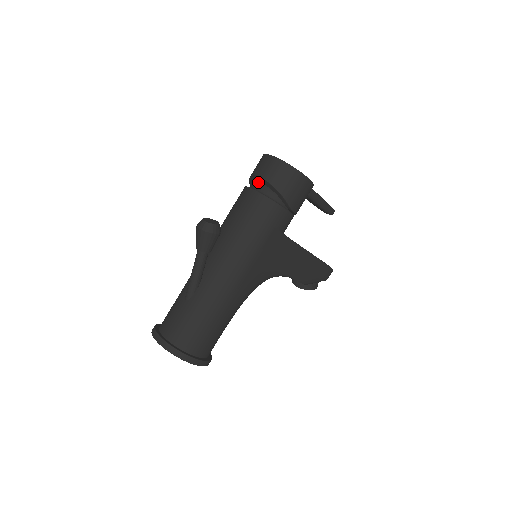
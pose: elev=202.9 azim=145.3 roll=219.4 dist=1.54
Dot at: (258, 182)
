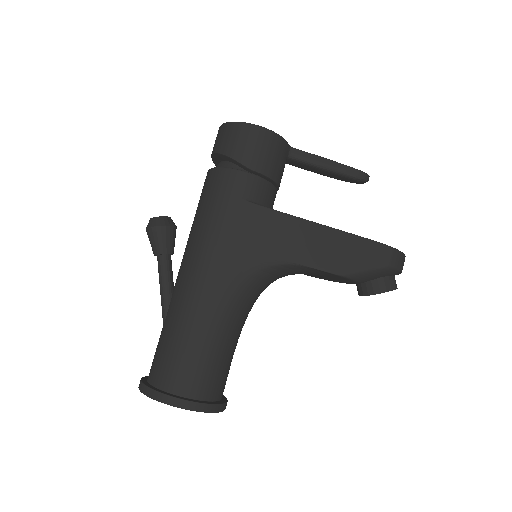
Dot at: occluded
